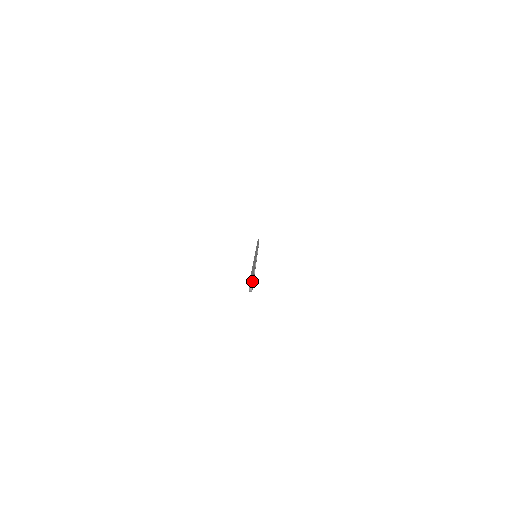
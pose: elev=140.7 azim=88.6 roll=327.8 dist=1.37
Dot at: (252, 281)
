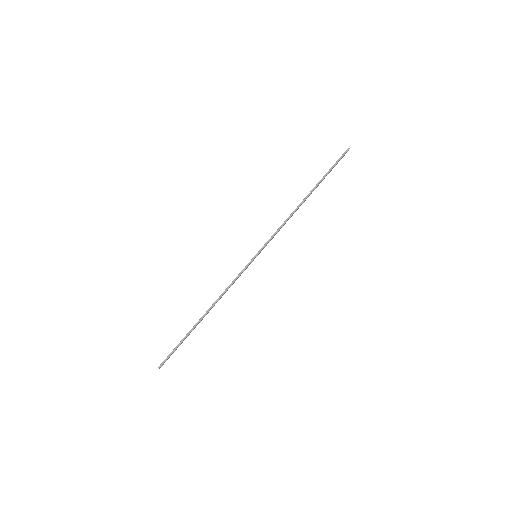
Dot at: (162, 365)
